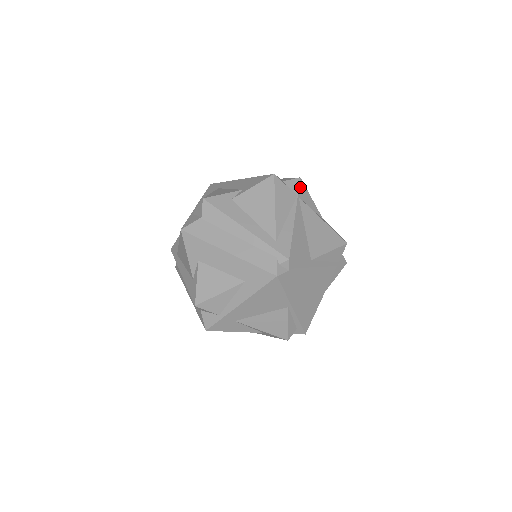
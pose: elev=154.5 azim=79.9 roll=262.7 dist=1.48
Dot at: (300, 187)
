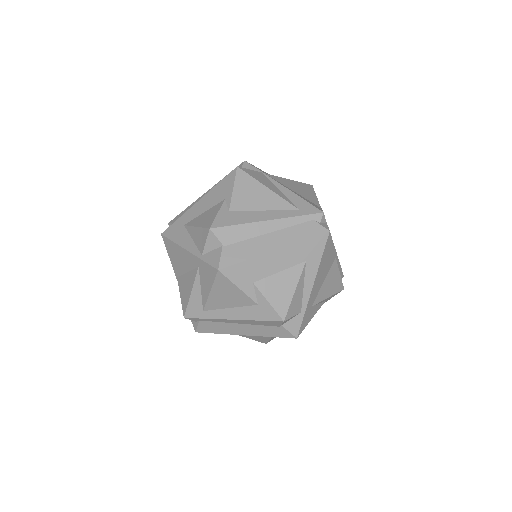
Dot at: (254, 167)
